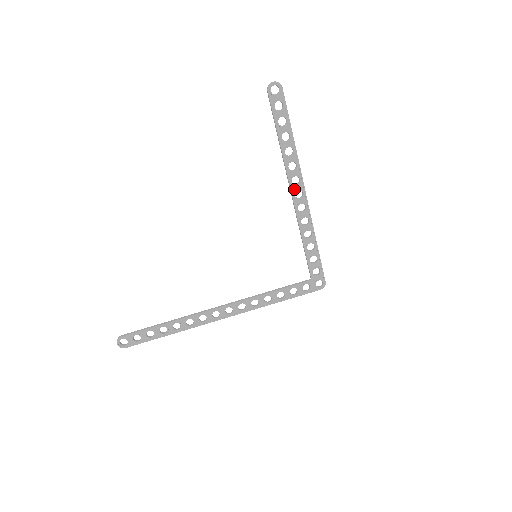
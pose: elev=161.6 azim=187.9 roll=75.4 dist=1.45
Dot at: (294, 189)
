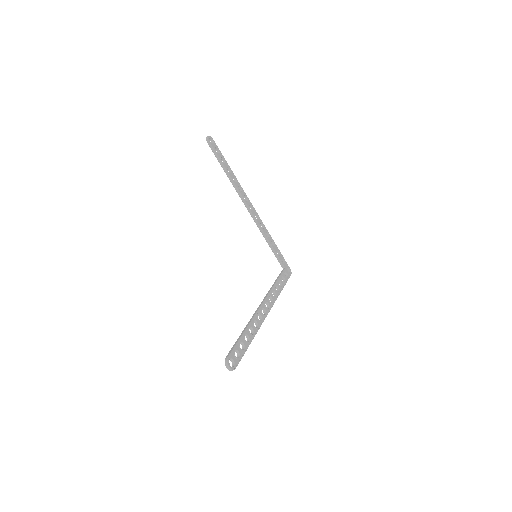
Dot at: (248, 204)
